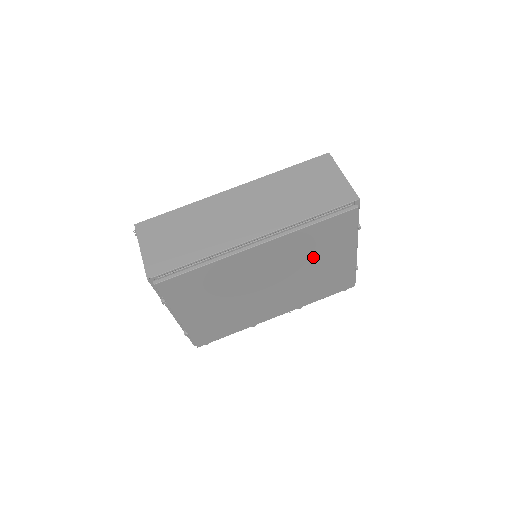
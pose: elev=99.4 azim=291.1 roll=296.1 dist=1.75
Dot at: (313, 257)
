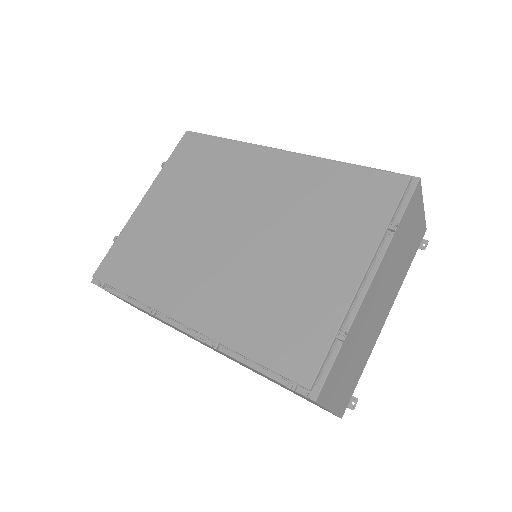
Dot at: (309, 227)
